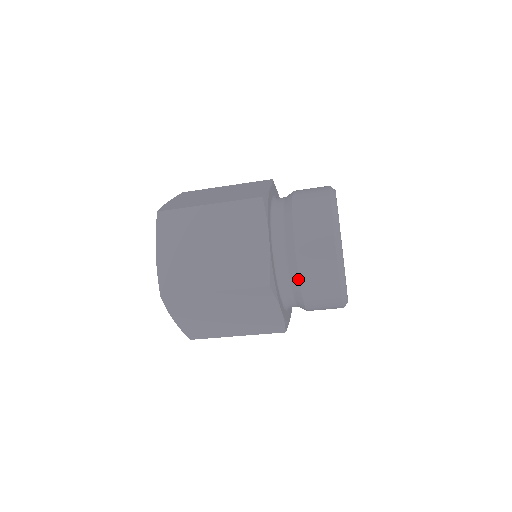
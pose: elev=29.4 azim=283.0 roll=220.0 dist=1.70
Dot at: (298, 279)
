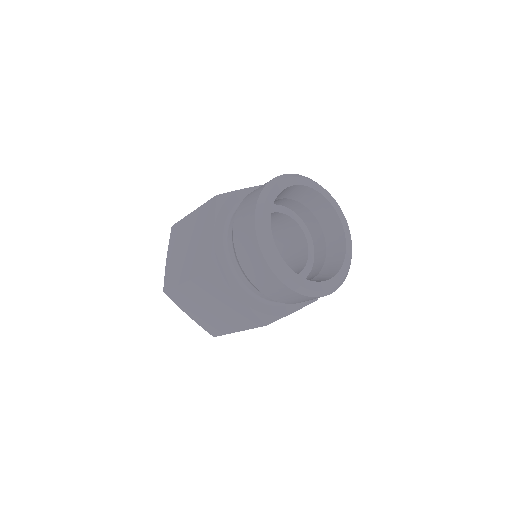
Dot at: (240, 265)
